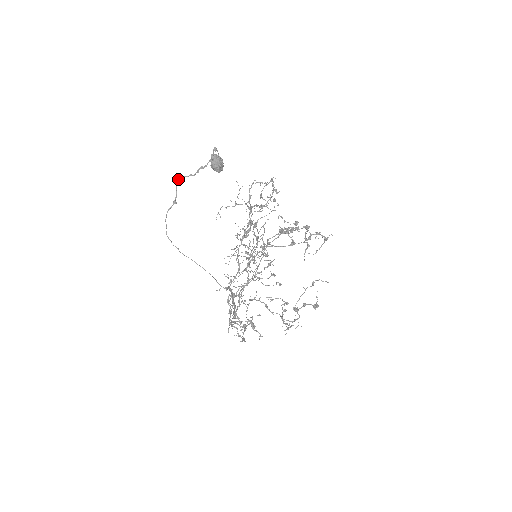
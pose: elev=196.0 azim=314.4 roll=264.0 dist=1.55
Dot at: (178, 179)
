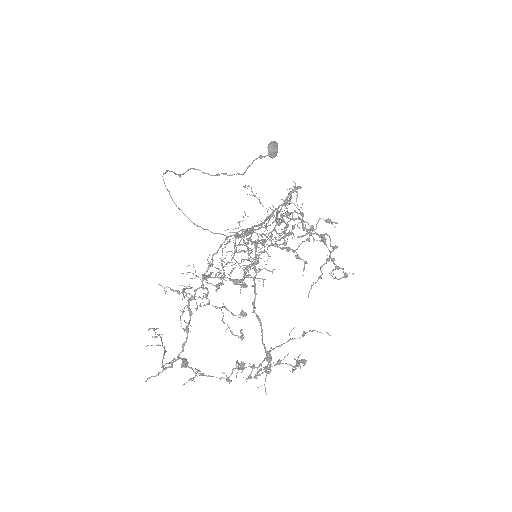
Dot at: (193, 168)
